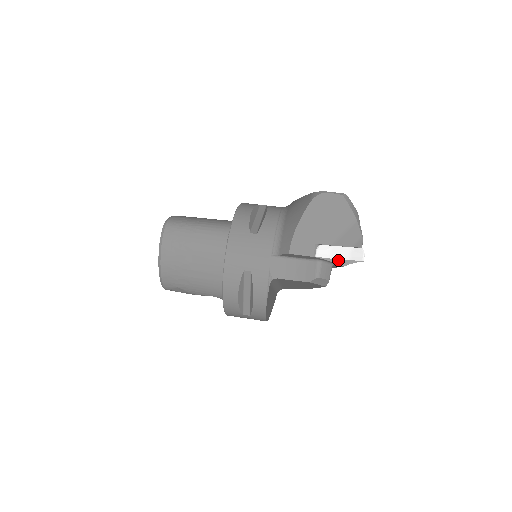
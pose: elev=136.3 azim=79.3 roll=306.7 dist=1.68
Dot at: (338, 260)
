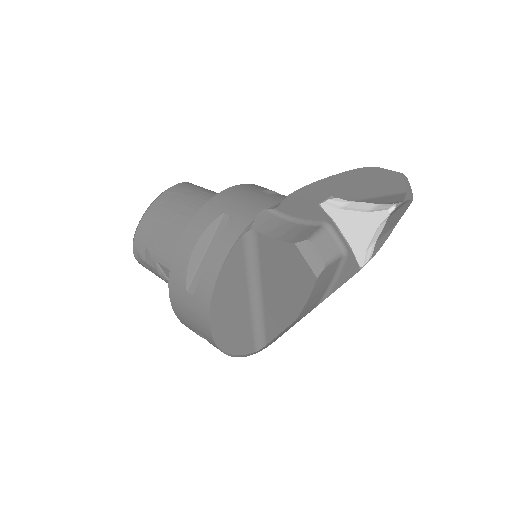
Dot at: (352, 220)
